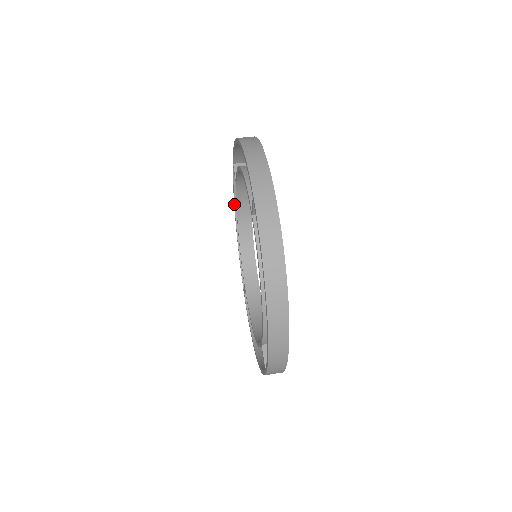
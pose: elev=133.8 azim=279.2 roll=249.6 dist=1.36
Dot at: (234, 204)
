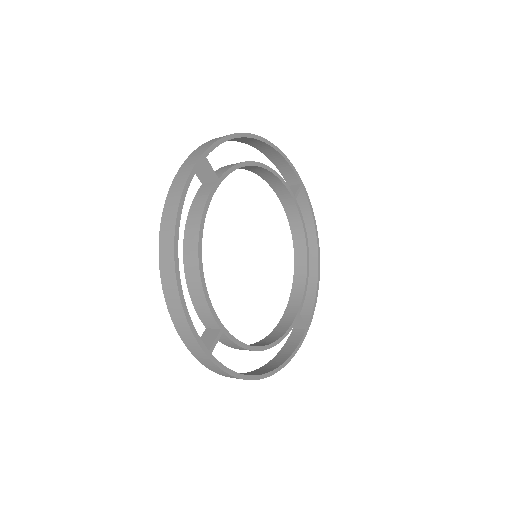
Dot at: occluded
